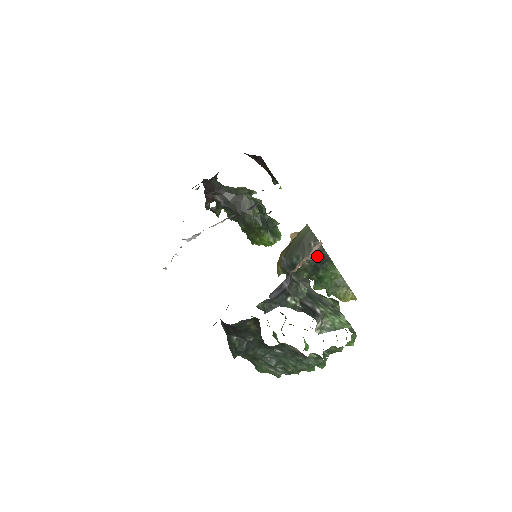
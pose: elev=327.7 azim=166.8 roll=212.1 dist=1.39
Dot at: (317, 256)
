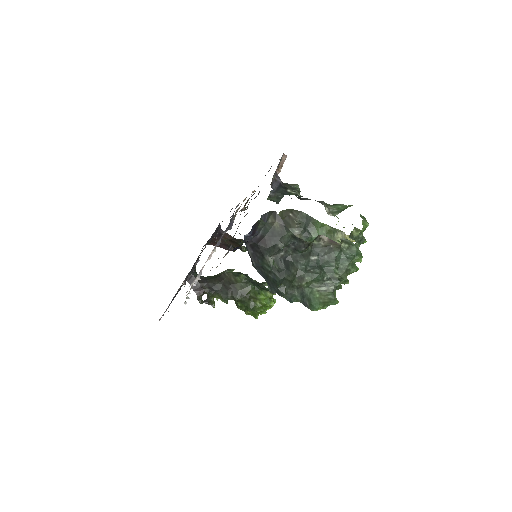
Dot at: (300, 221)
